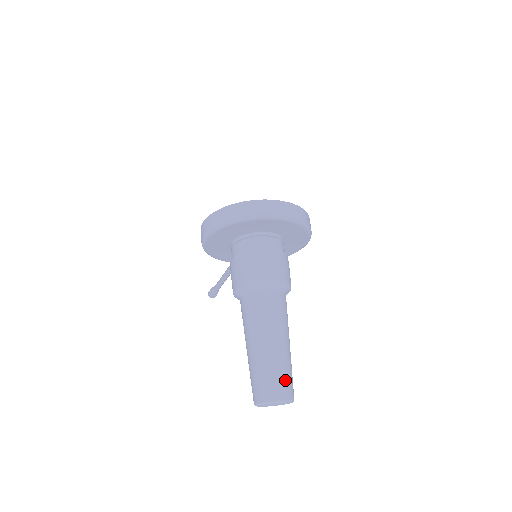
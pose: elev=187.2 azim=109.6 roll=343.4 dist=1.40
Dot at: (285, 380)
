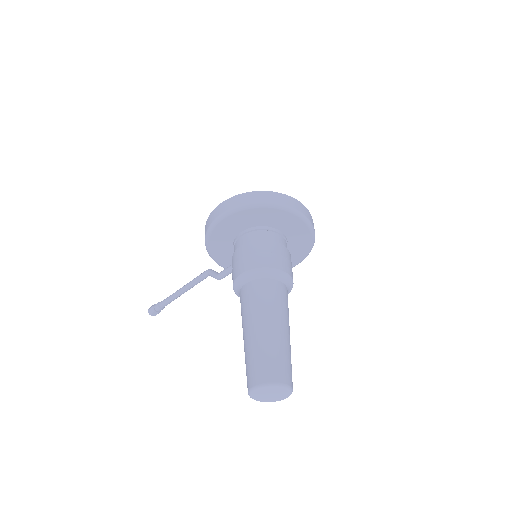
Dot at: (290, 367)
